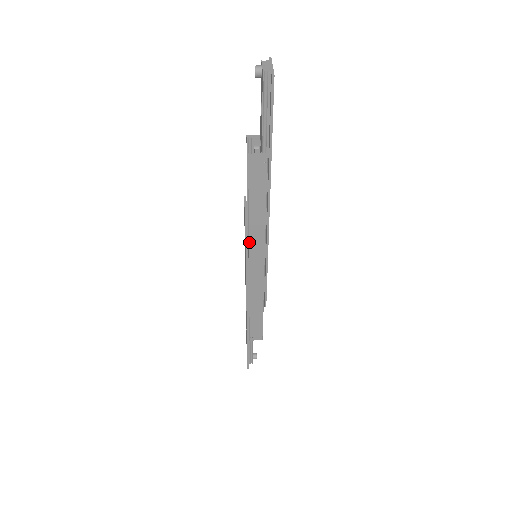
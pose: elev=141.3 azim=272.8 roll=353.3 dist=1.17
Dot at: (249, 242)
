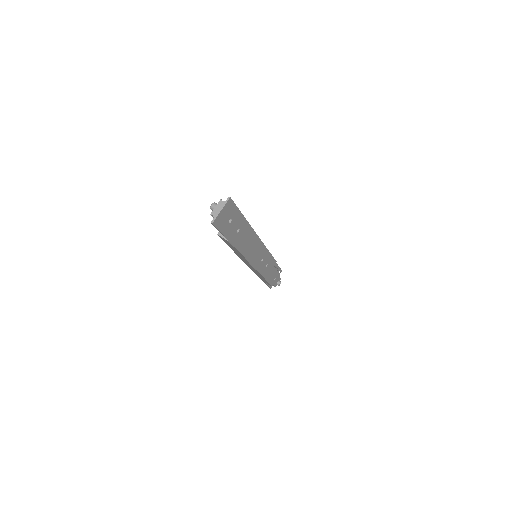
Dot at: (239, 256)
